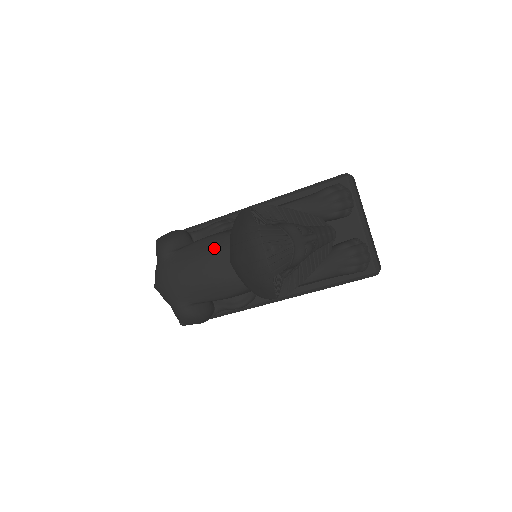
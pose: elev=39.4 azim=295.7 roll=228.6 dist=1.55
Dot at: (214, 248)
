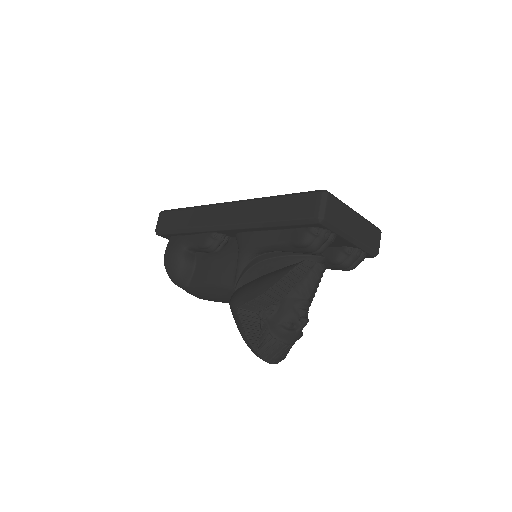
Dot at: (221, 296)
